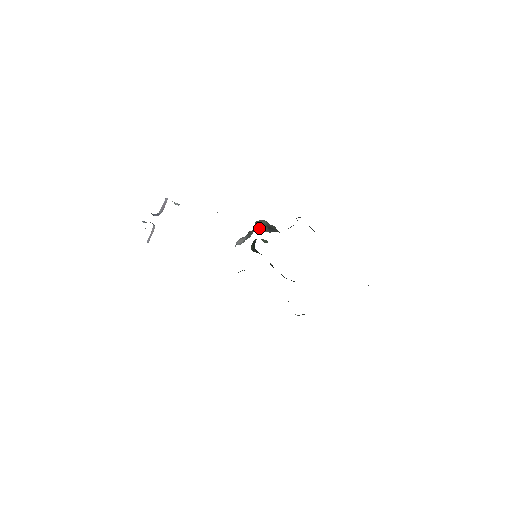
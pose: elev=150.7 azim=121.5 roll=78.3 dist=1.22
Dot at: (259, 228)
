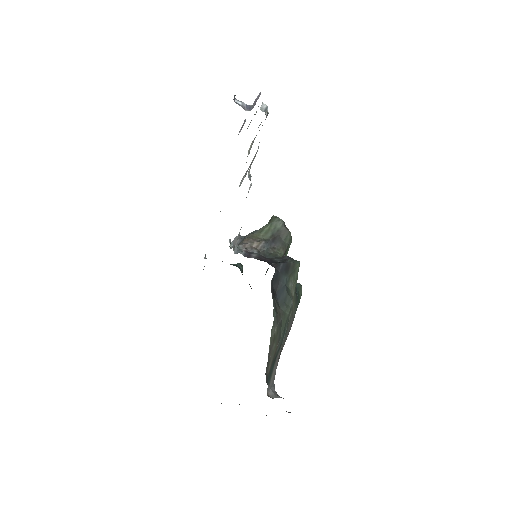
Dot at: (263, 233)
